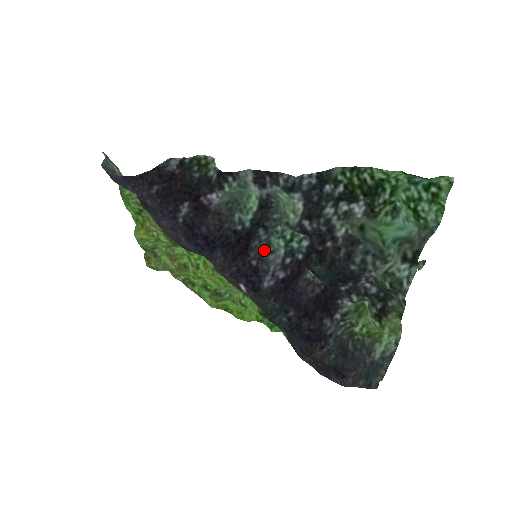
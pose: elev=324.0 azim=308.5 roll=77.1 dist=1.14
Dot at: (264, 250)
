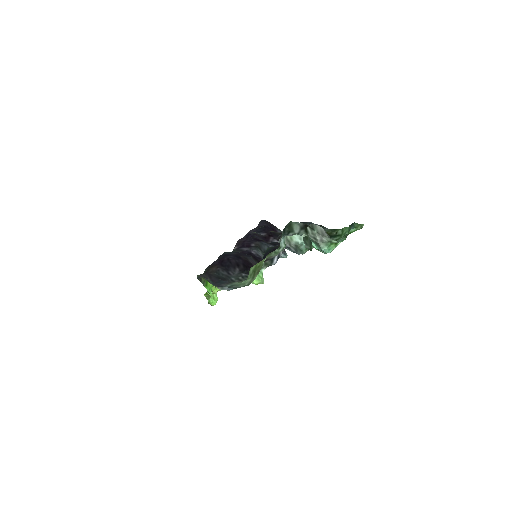
Dot at: (262, 251)
